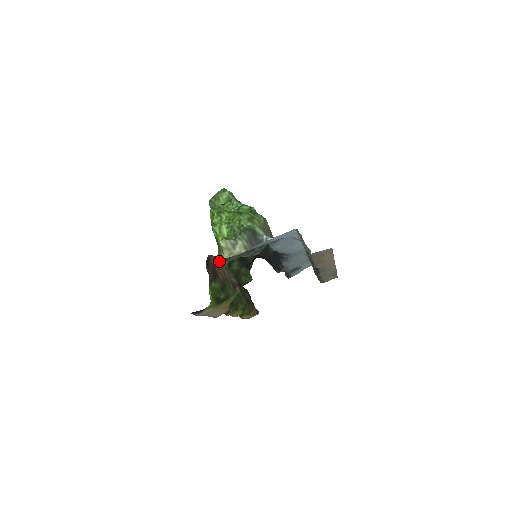
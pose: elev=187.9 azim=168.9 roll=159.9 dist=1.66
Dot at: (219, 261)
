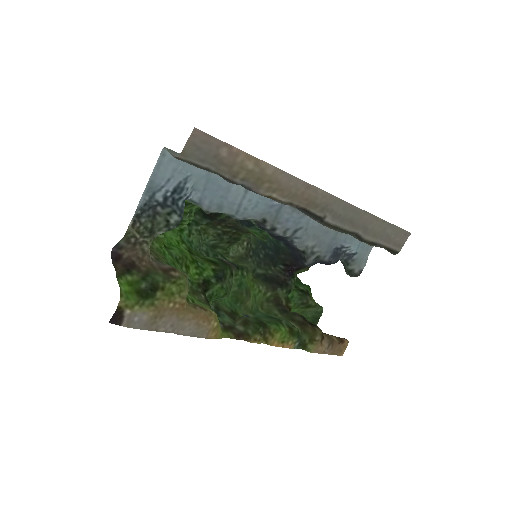
Dot at: (136, 253)
